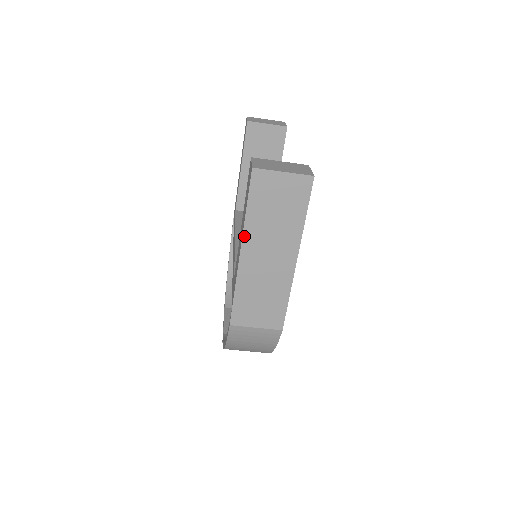
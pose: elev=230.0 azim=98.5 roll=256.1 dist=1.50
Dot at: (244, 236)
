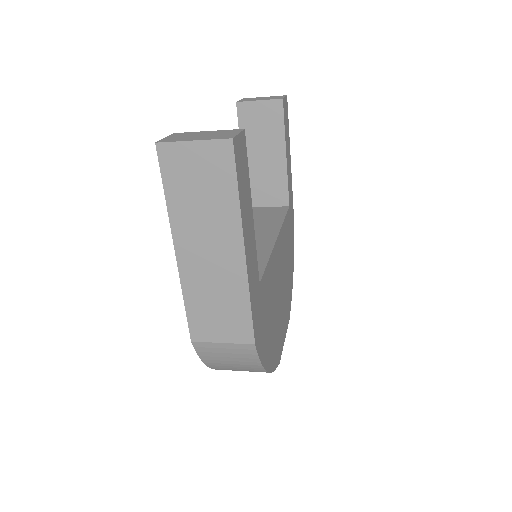
Dot at: (173, 230)
